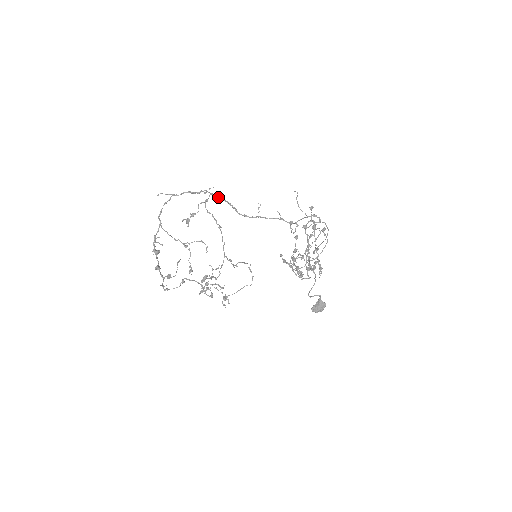
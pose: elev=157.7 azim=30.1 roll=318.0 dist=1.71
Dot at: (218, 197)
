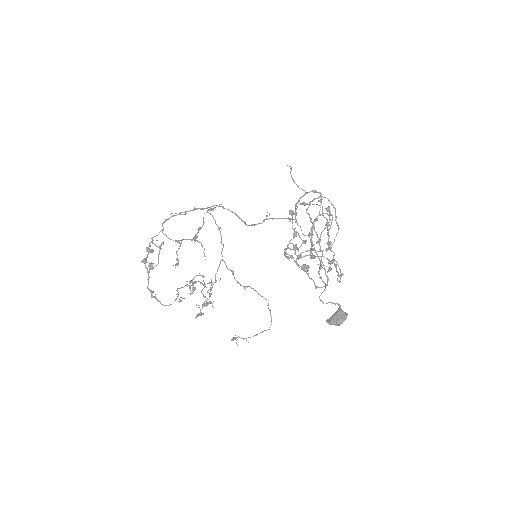
Dot at: (225, 208)
